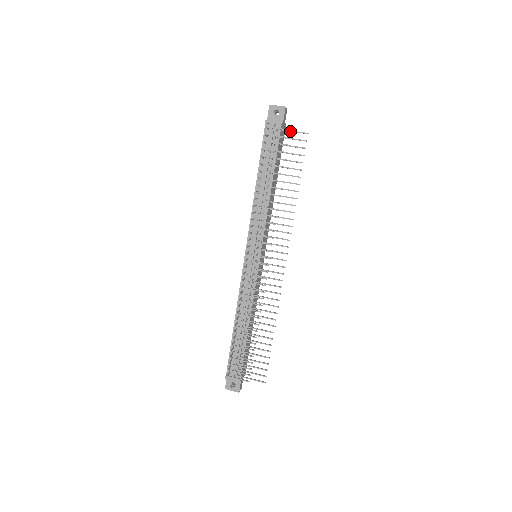
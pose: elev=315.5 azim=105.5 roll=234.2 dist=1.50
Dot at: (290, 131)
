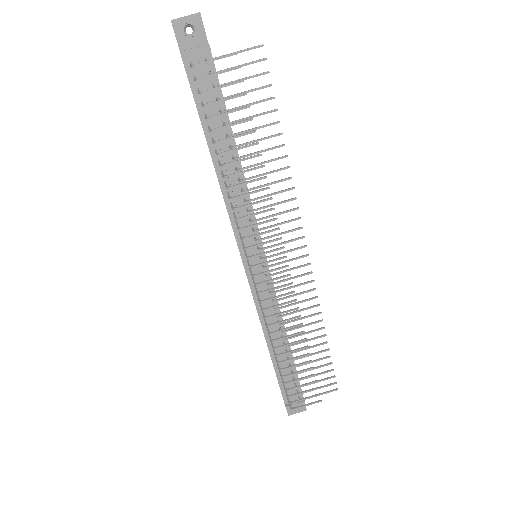
Dot at: (231, 54)
